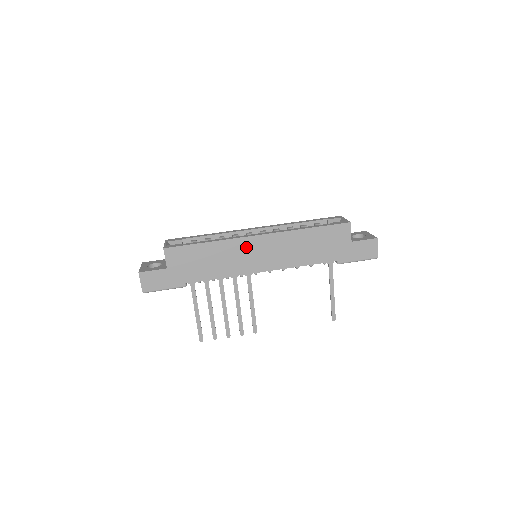
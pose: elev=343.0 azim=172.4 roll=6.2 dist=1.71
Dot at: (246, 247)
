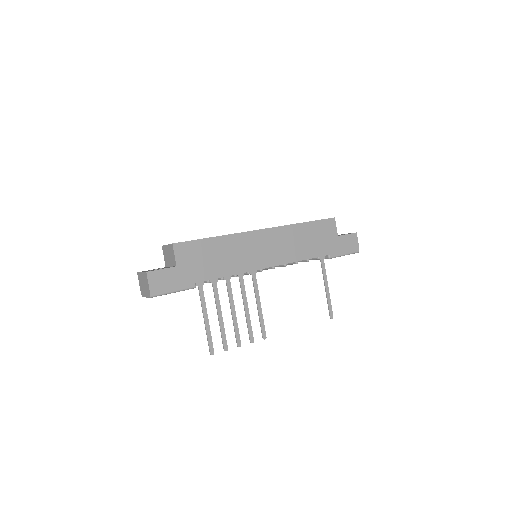
Dot at: (251, 242)
